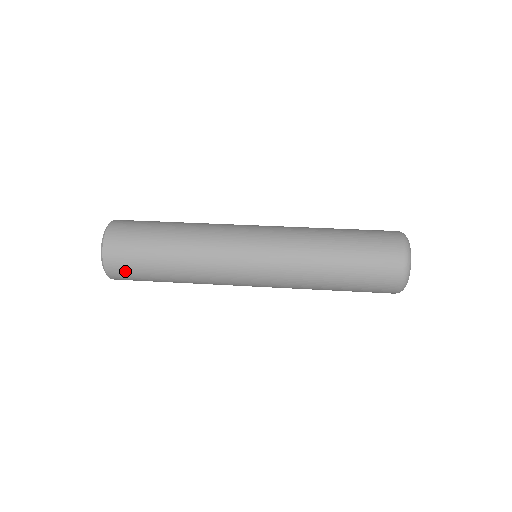
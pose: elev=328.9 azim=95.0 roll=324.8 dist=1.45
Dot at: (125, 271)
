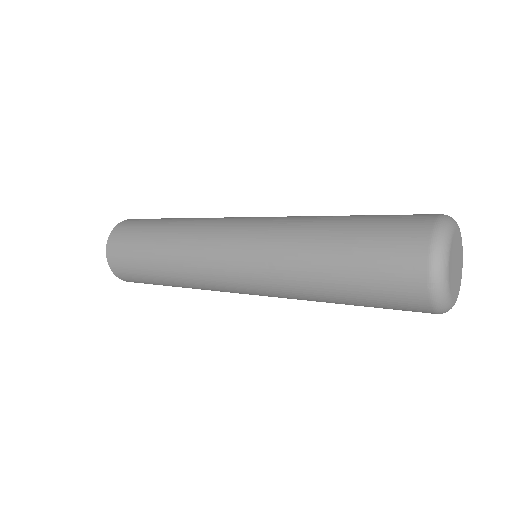
Dot at: (123, 237)
